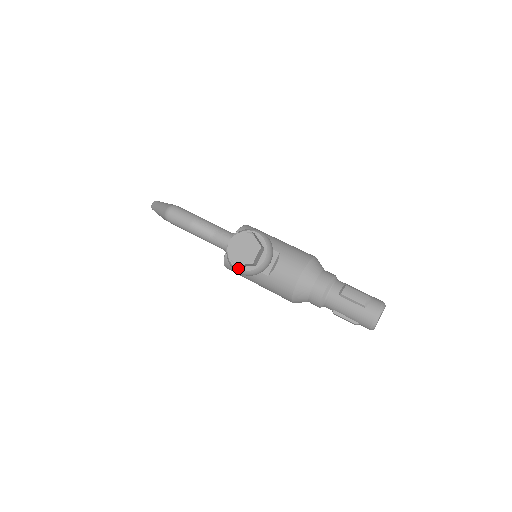
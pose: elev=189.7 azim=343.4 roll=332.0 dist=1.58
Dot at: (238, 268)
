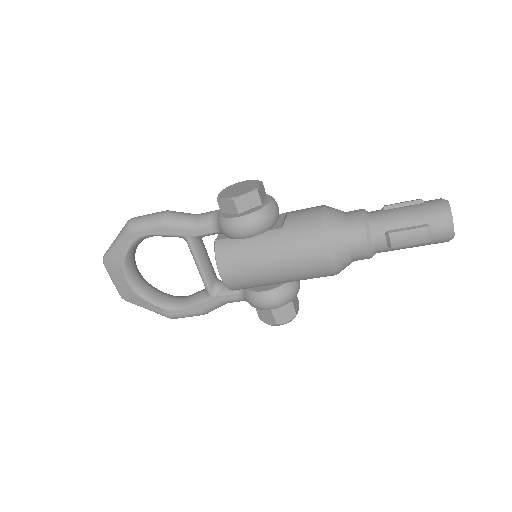
Dot at: (238, 216)
